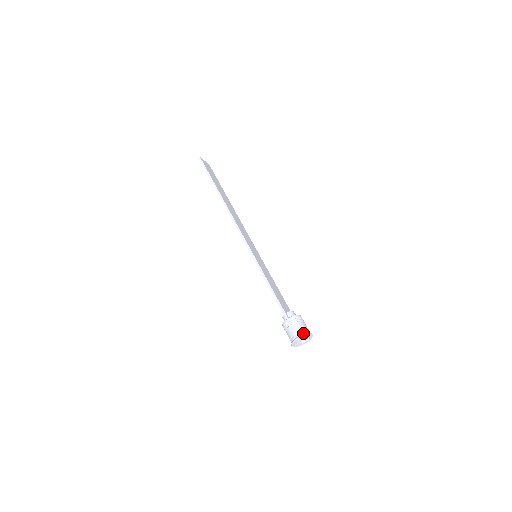
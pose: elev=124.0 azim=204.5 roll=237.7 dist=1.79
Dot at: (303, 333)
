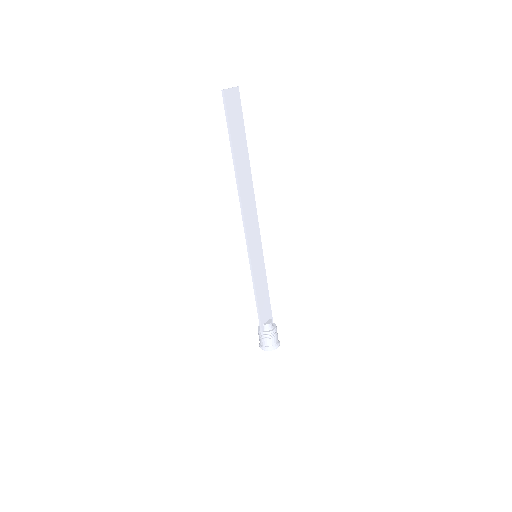
Dot at: (269, 348)
